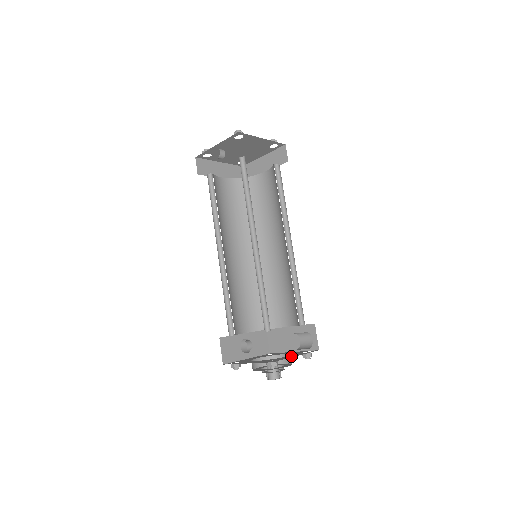
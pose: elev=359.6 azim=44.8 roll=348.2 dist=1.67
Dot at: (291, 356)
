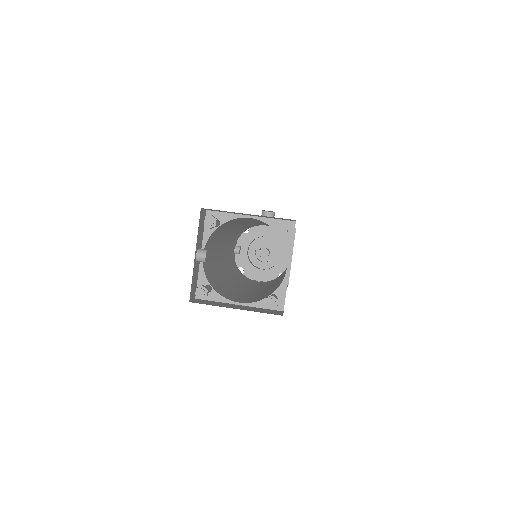
Dot at: (259, 276)
